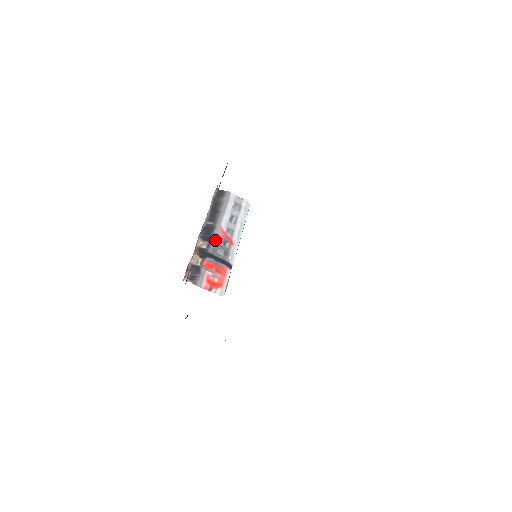
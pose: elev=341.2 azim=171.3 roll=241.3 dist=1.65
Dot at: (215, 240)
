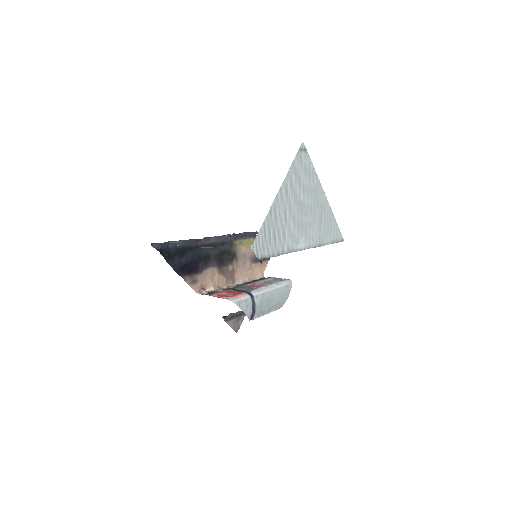
Dot at: (243, 286)
